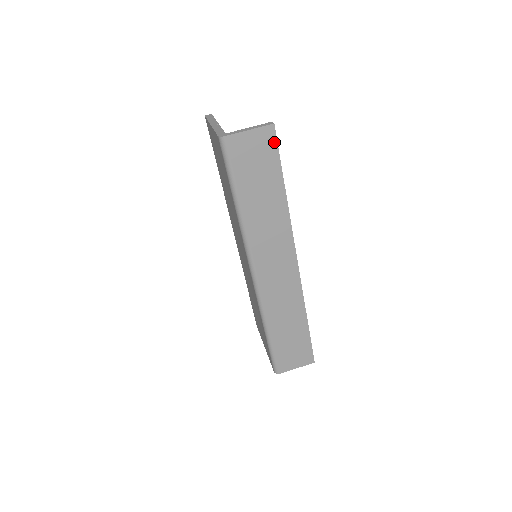
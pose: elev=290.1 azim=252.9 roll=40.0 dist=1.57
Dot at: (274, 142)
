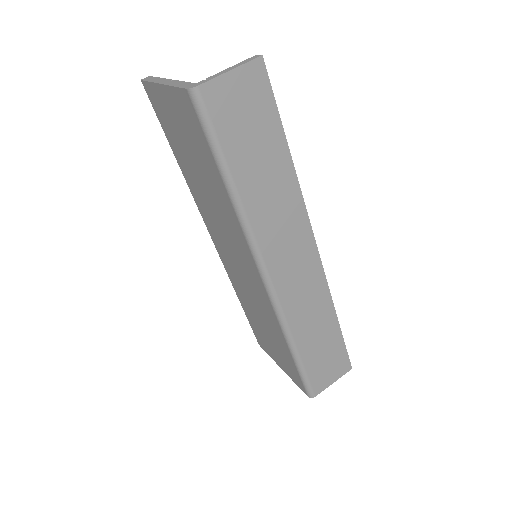
Dot at: (266, 84)
